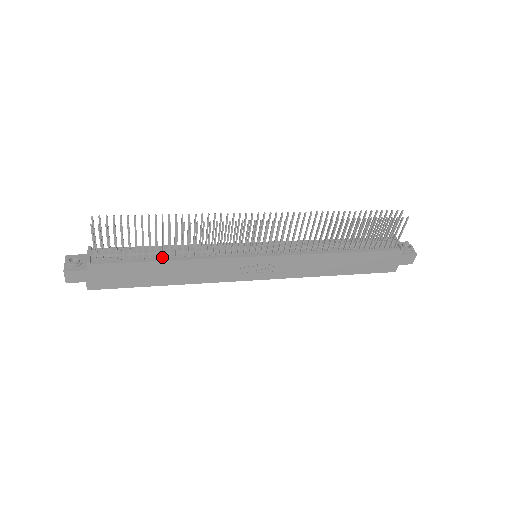
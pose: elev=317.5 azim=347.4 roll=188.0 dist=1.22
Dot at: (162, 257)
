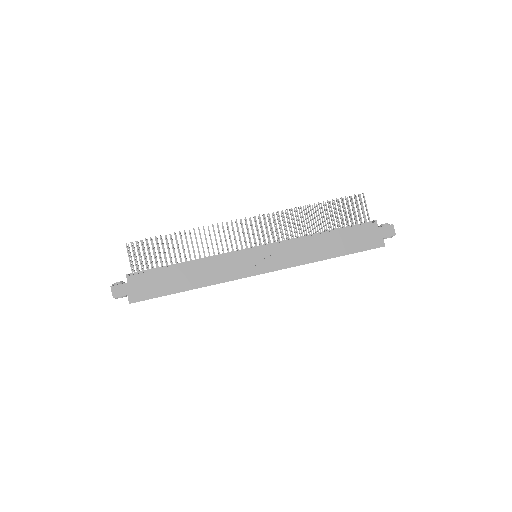
Dot at: (181, 265)
